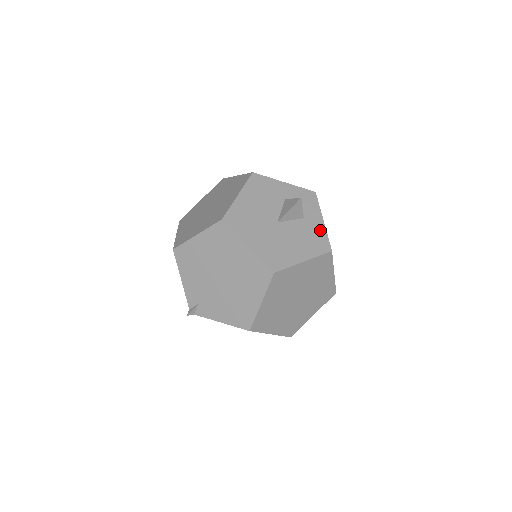
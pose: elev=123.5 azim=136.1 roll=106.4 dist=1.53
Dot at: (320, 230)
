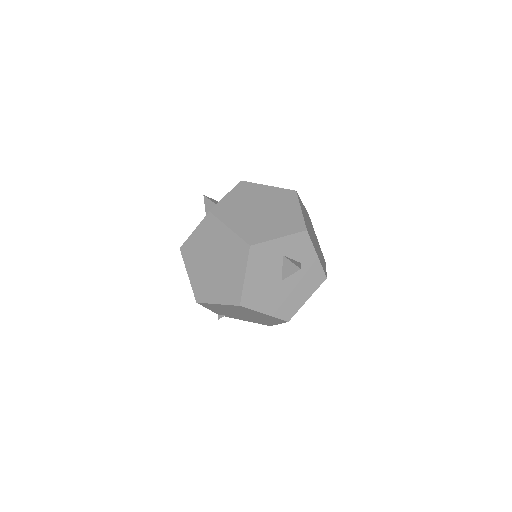
Dot at: (316, 266)
